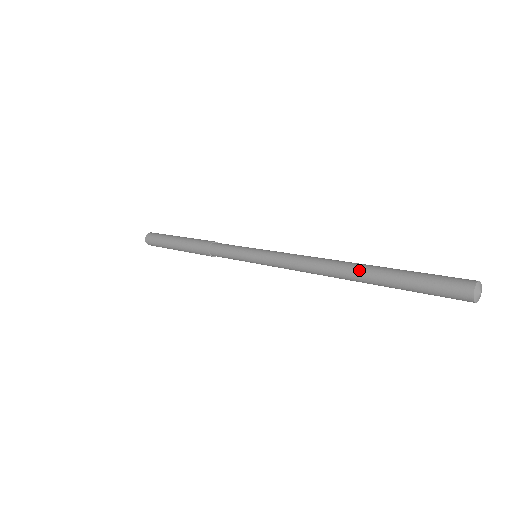
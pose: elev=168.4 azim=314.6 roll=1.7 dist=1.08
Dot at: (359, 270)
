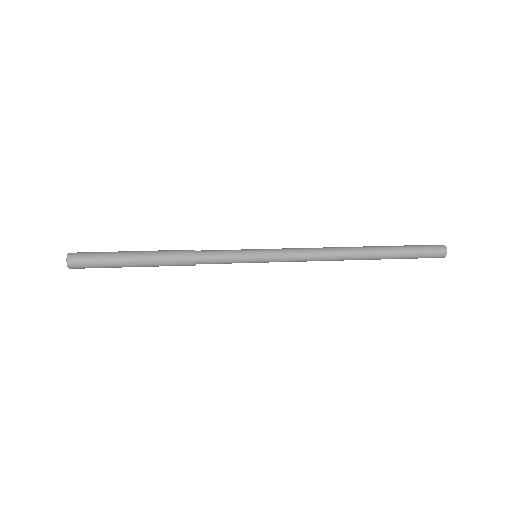
Dot at: (368, 247)
